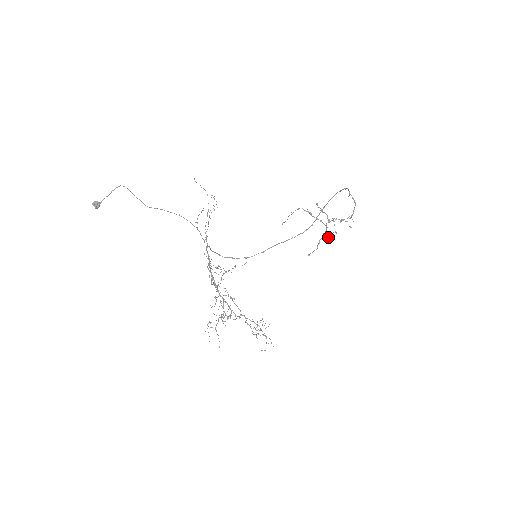
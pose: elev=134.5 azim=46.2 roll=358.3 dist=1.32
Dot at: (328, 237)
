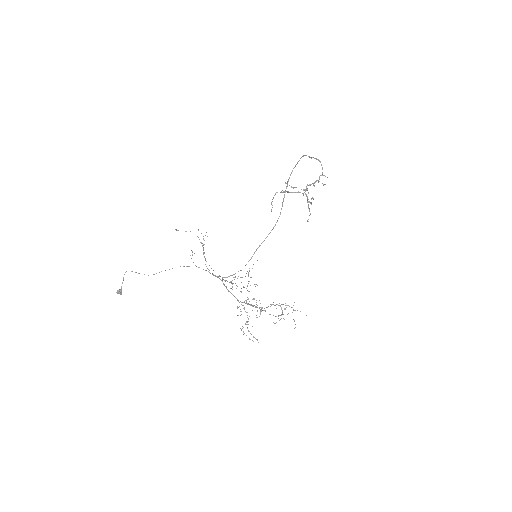
Dot at: (311, 203)
